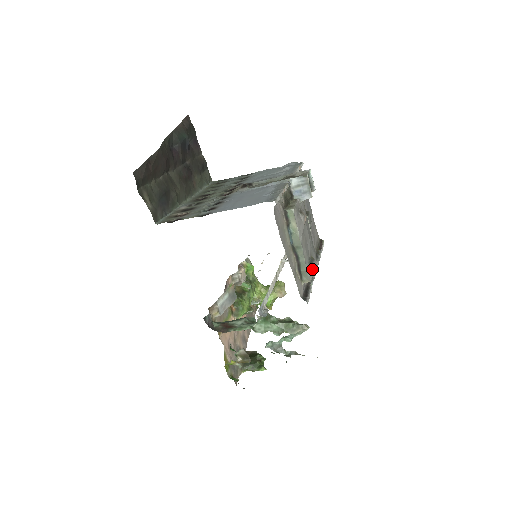
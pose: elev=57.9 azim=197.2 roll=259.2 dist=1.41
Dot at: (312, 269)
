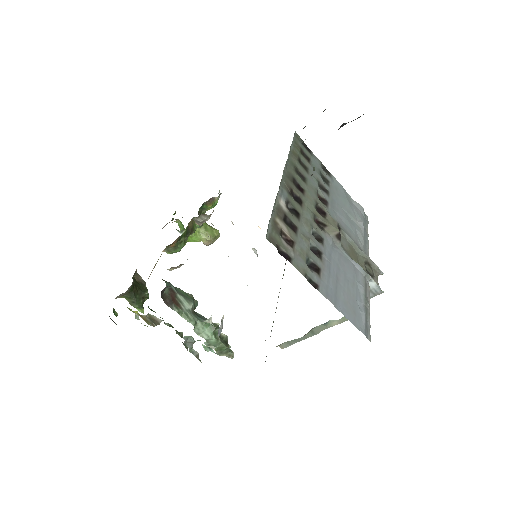
Dot at: occluded
